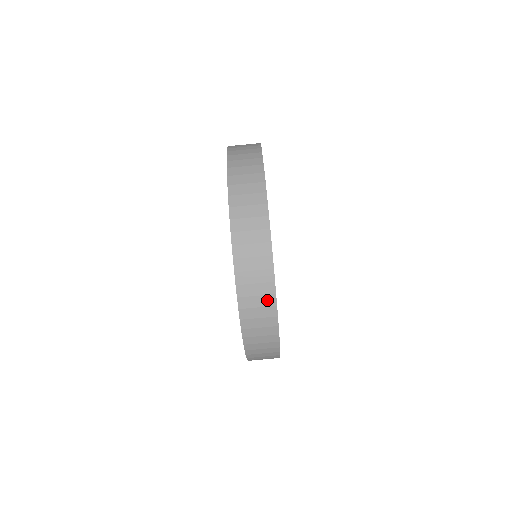
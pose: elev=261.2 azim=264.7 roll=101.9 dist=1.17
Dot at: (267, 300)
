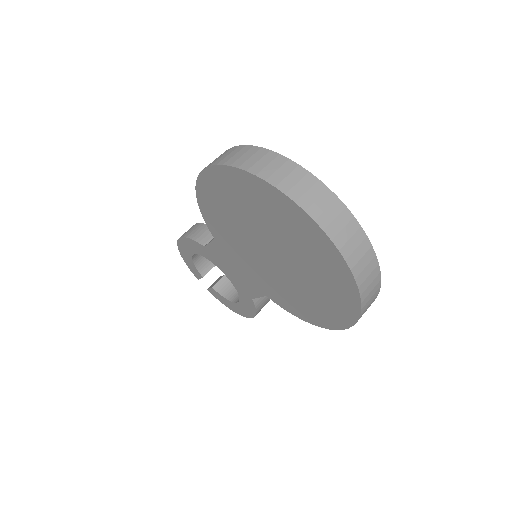
Dot at: (369, 256)
